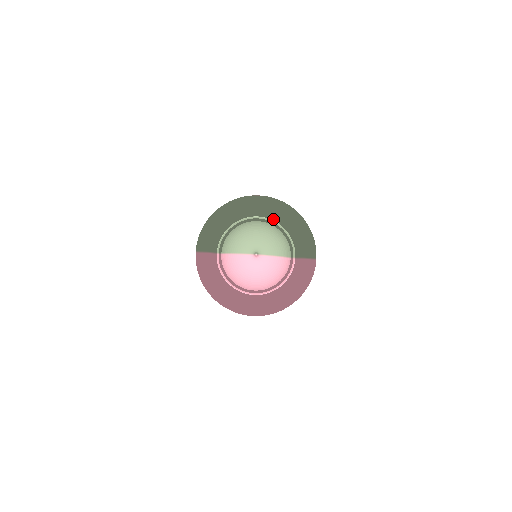
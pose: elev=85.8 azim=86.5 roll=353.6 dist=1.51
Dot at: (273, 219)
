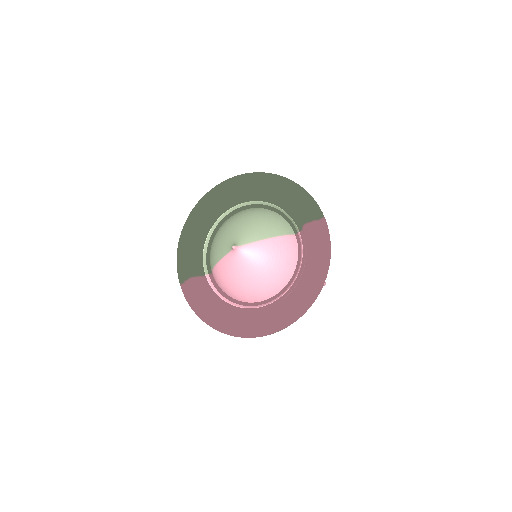
Dot at: (252, 200)
